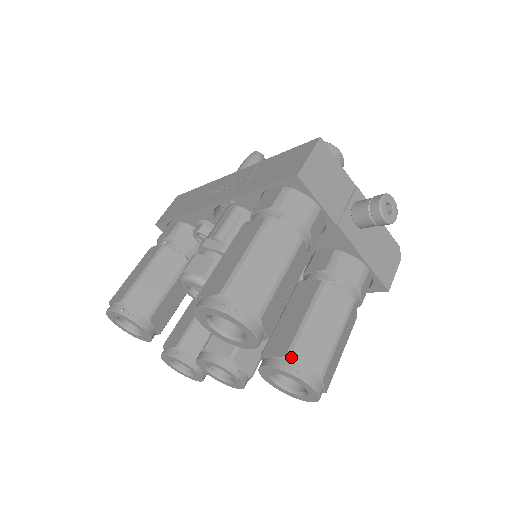
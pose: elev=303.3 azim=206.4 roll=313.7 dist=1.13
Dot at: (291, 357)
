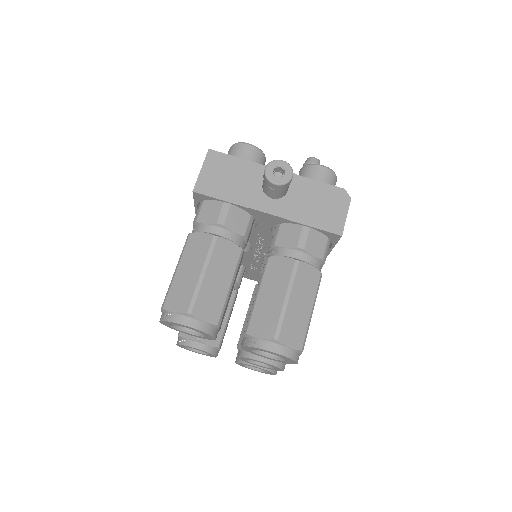
Dot at: (247, 333)
